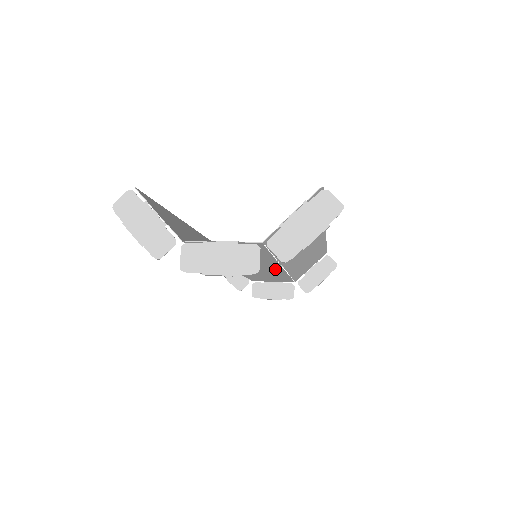
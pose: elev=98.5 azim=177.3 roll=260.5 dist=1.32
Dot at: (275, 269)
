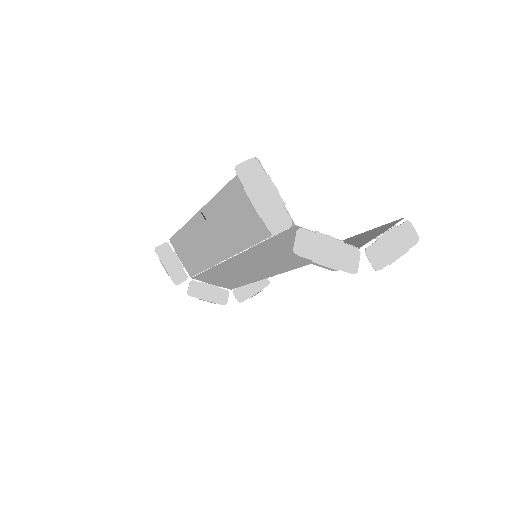
Dot at: (267, 273)
